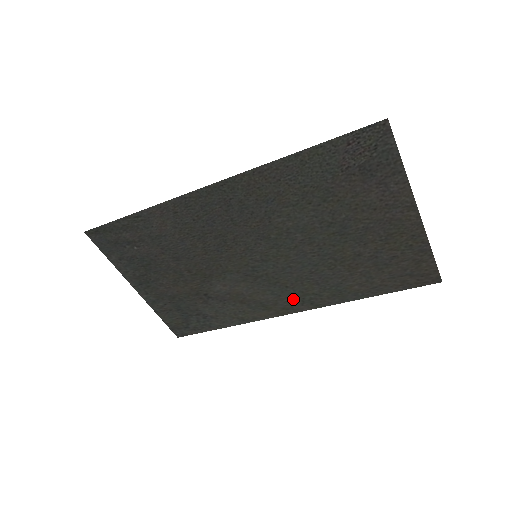
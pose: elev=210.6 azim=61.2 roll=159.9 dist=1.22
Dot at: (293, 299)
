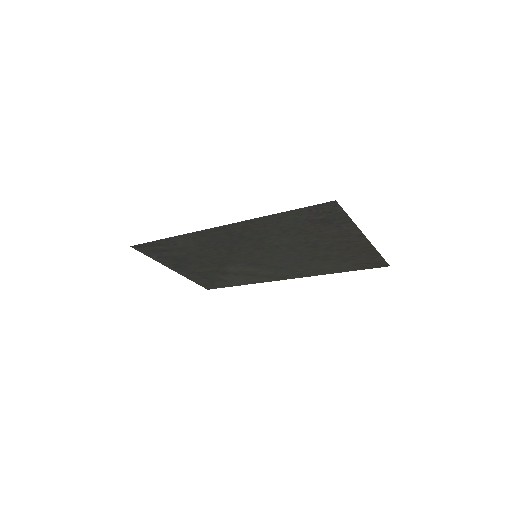
Dot at: (287, 273)
